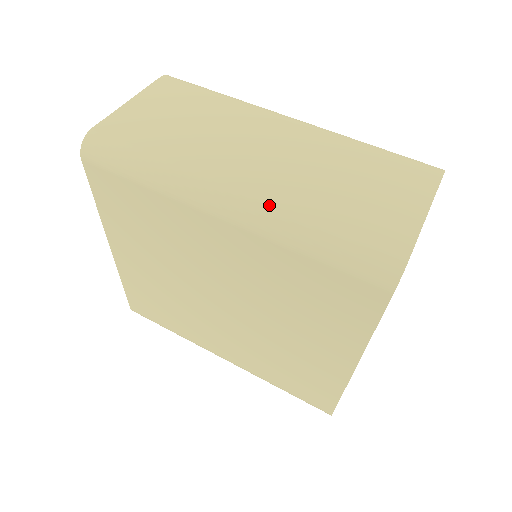
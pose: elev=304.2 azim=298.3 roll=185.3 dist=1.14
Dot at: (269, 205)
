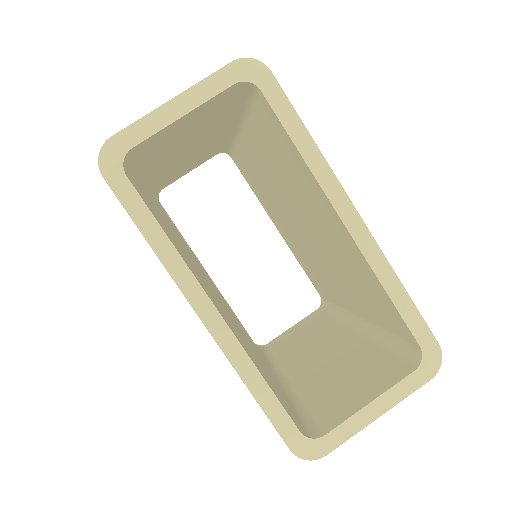
Dot at: occluded
